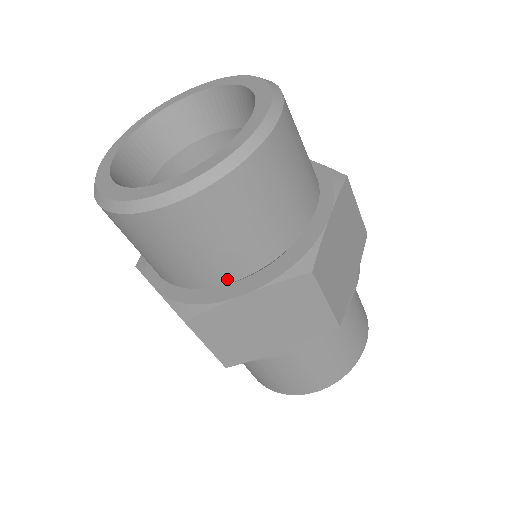
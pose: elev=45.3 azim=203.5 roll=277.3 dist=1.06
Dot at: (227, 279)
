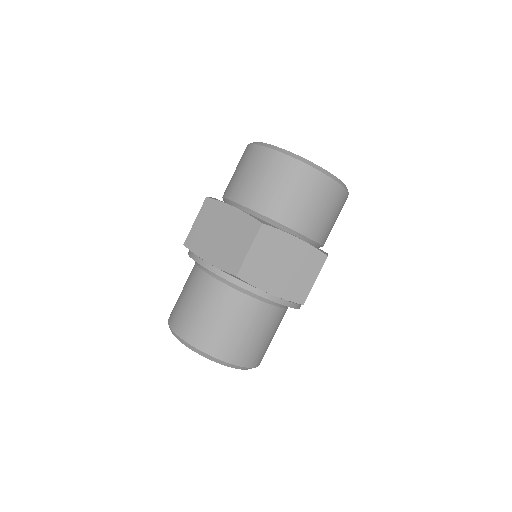
Dot at: (238, 200)
